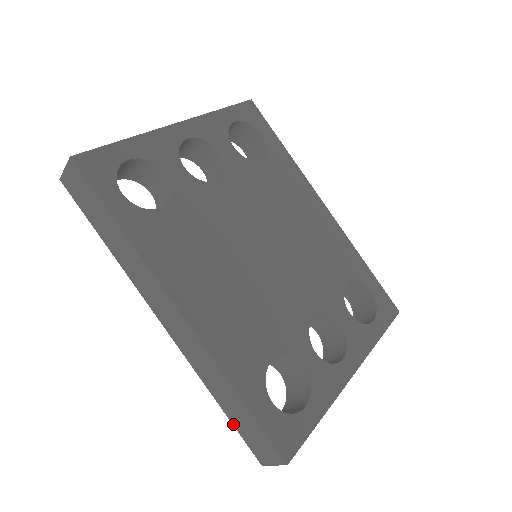
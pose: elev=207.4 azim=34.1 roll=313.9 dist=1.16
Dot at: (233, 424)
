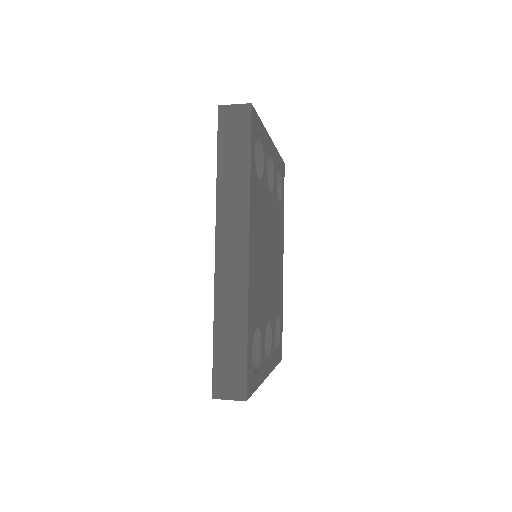
Dot at: (214, 354)
